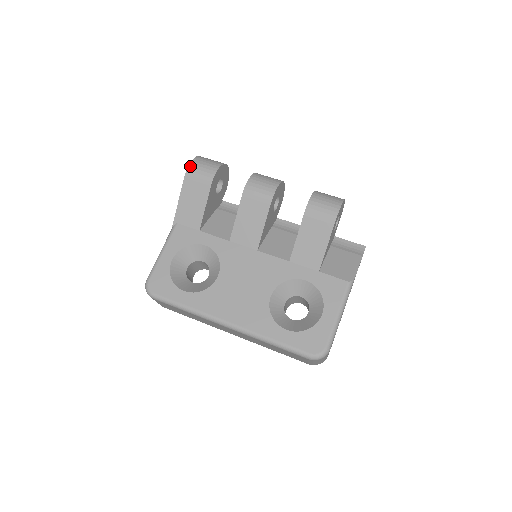
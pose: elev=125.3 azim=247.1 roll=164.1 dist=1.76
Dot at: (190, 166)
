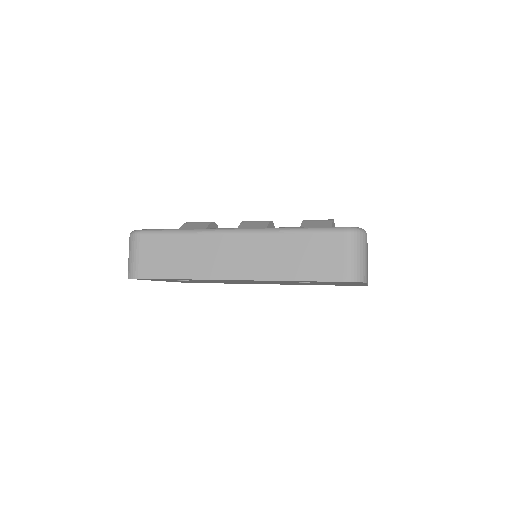
Dot at: occluded
